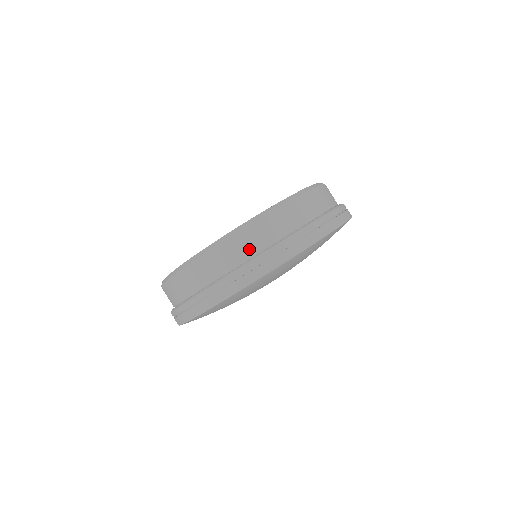
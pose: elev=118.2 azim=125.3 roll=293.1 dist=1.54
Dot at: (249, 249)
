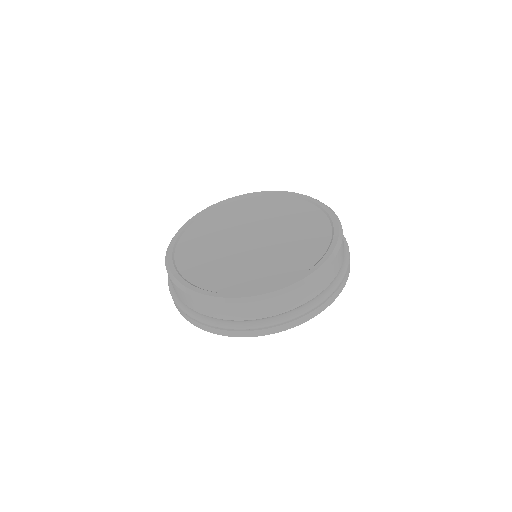
Dot at: (231, 316)
